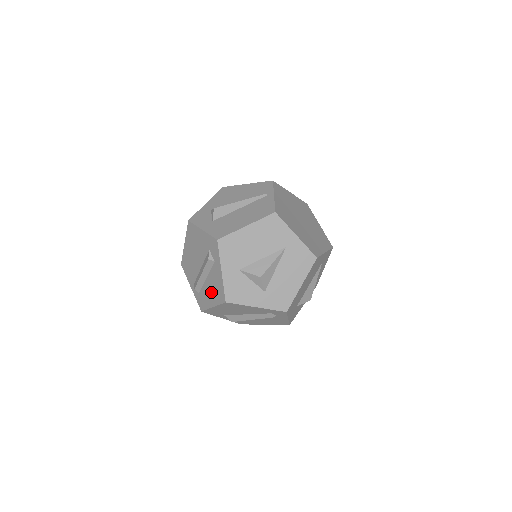
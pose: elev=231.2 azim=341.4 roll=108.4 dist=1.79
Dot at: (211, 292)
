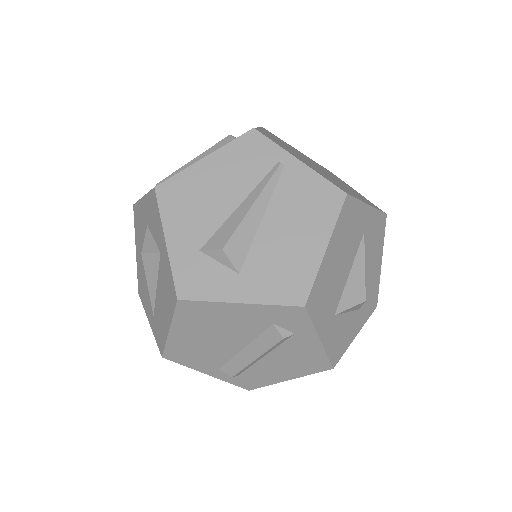
Dot at: (283, 368)
